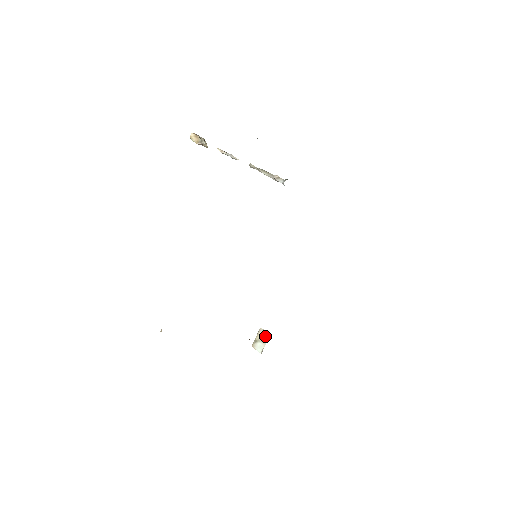
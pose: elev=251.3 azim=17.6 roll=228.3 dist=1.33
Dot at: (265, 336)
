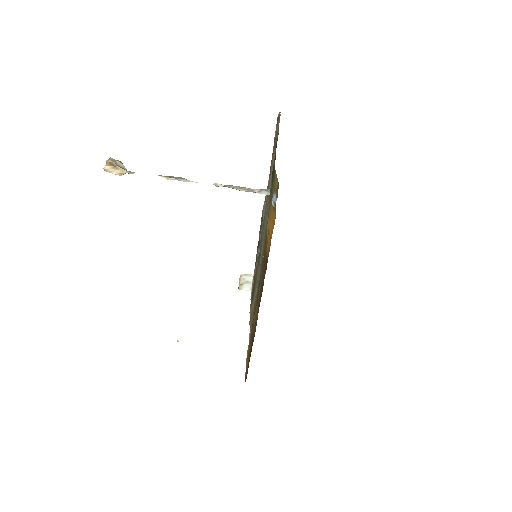
Dot at: (249, 278)
